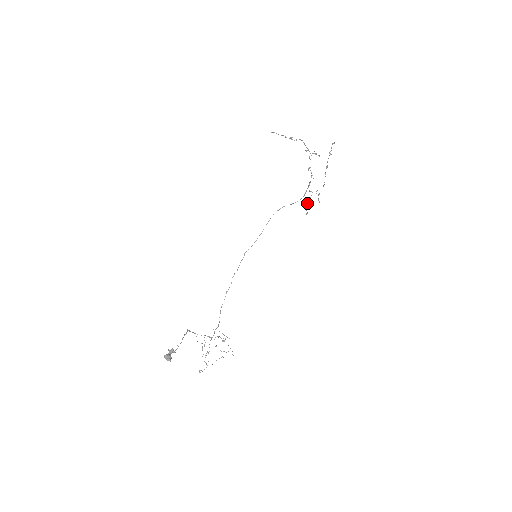
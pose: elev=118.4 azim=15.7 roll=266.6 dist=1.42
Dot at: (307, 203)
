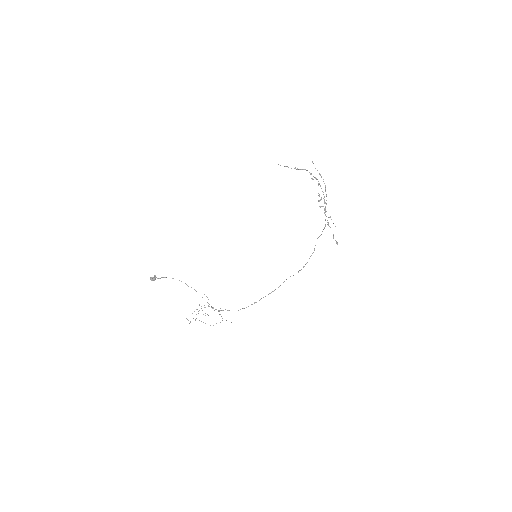
Dot at: occluded
